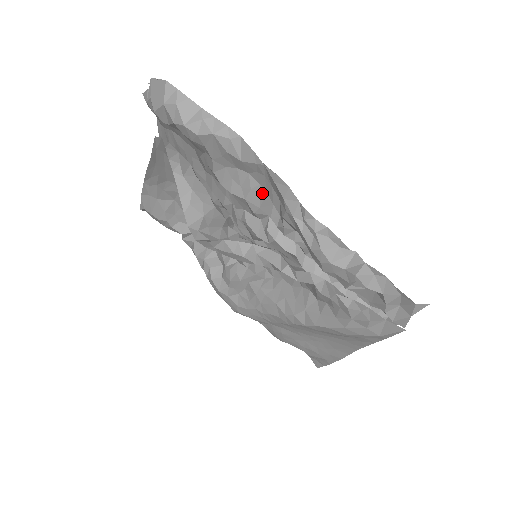
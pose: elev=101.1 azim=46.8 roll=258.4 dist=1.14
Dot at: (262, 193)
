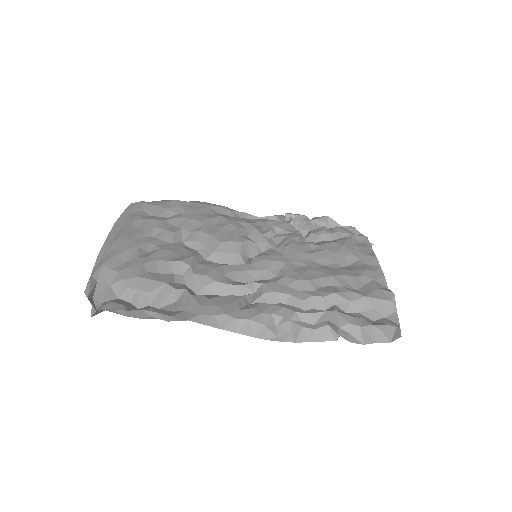
Dot at: occluded
